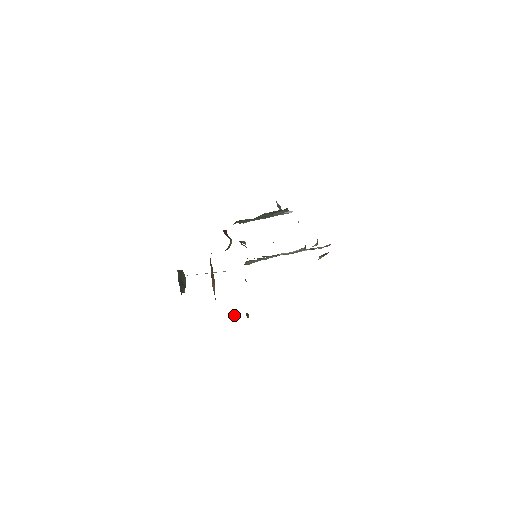
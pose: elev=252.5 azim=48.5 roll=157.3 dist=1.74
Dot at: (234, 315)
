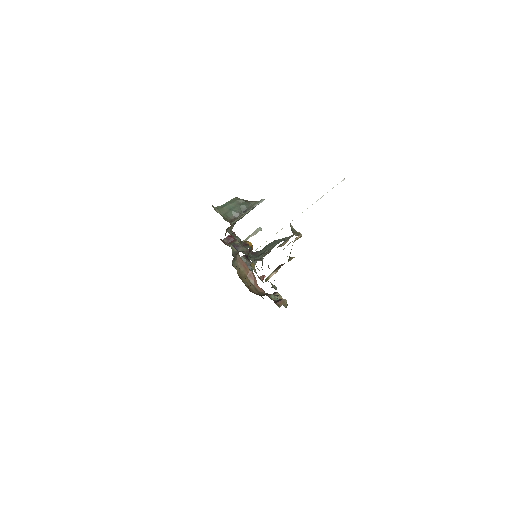
Dot at: (278, 299)
